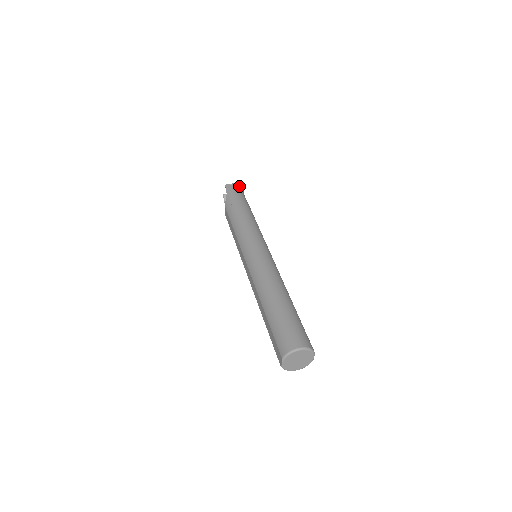
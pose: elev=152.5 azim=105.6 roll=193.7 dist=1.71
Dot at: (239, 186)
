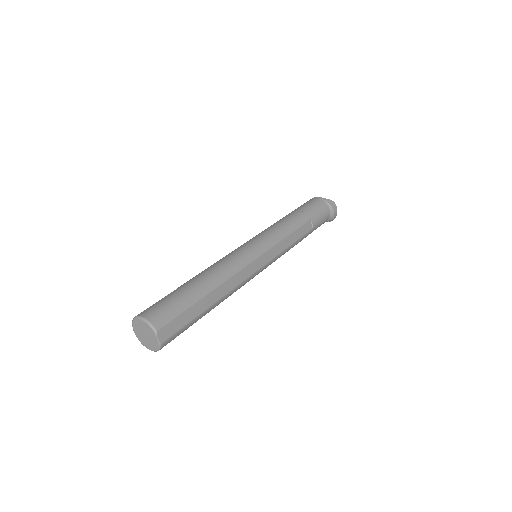
Dot at: (325, 201)
